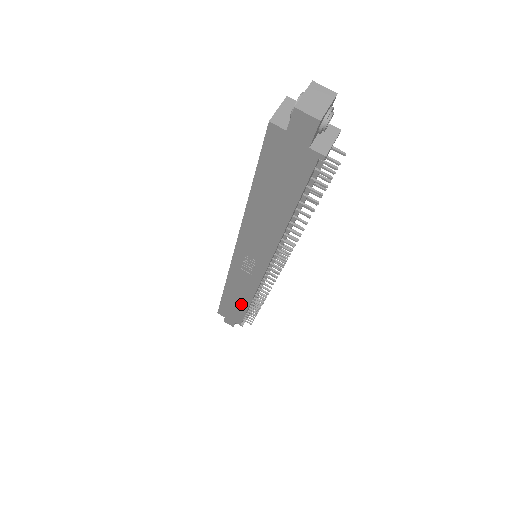
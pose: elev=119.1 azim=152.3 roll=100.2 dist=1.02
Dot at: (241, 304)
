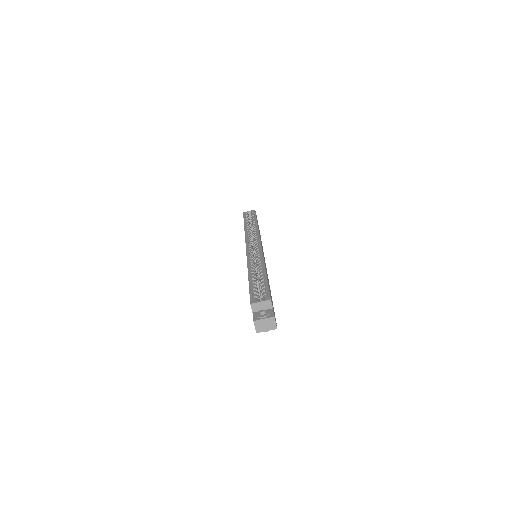
Dot at: occluded
